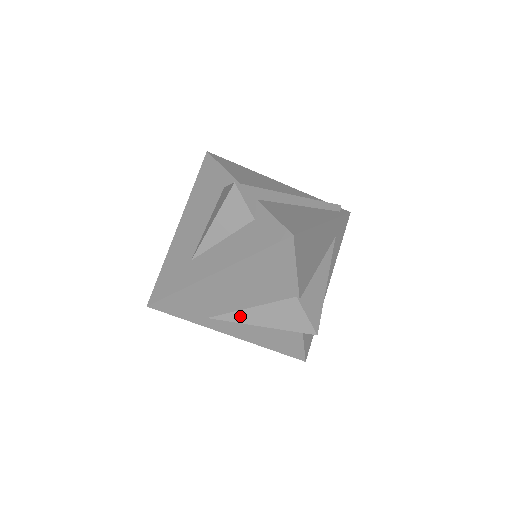
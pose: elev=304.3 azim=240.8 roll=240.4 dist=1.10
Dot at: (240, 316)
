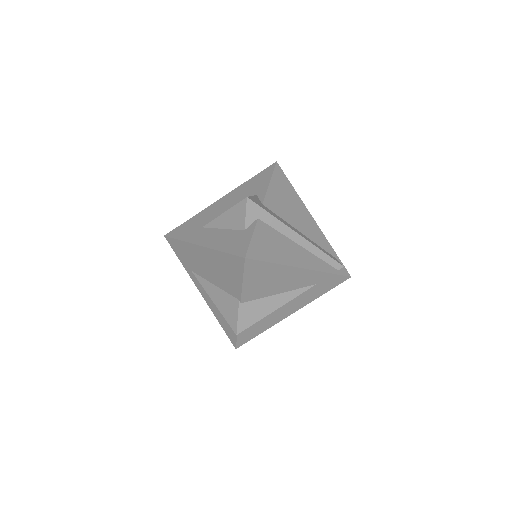
Dot at: (207, 285)
